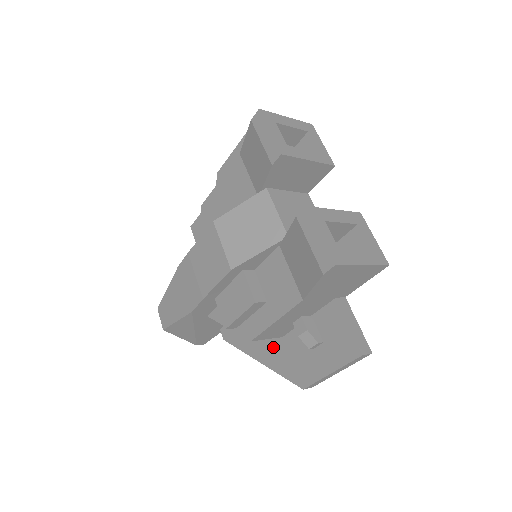
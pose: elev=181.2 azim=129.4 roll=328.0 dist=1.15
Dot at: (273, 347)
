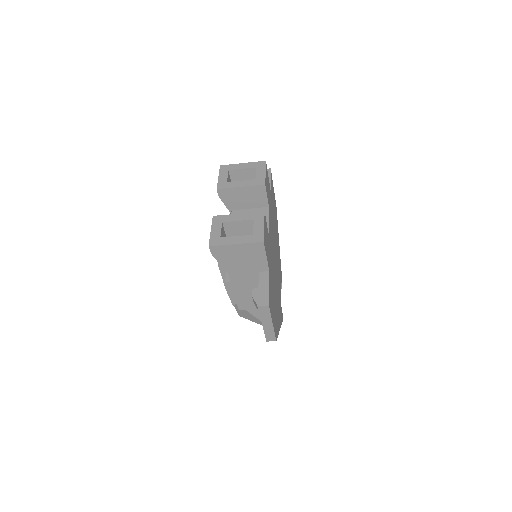
Dot at: occluded
